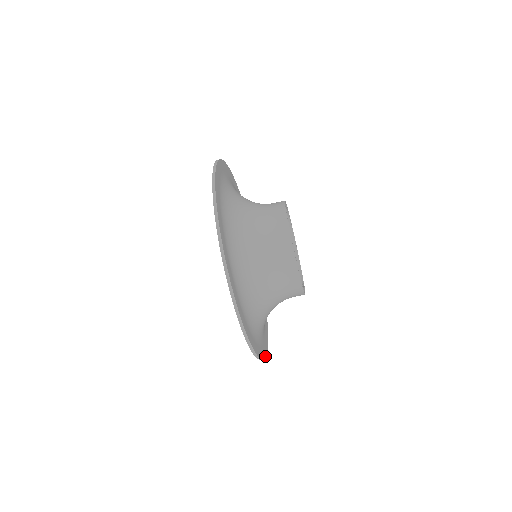
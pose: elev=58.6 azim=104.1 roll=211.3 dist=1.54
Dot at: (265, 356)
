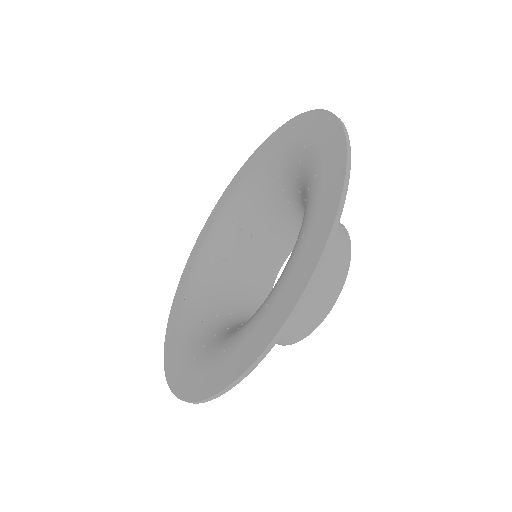
Dot at: occluded
